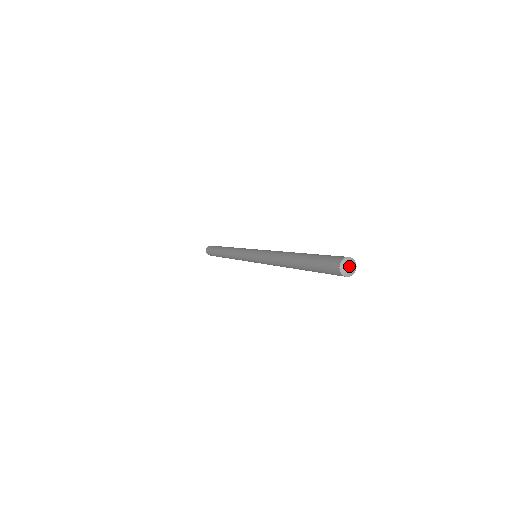
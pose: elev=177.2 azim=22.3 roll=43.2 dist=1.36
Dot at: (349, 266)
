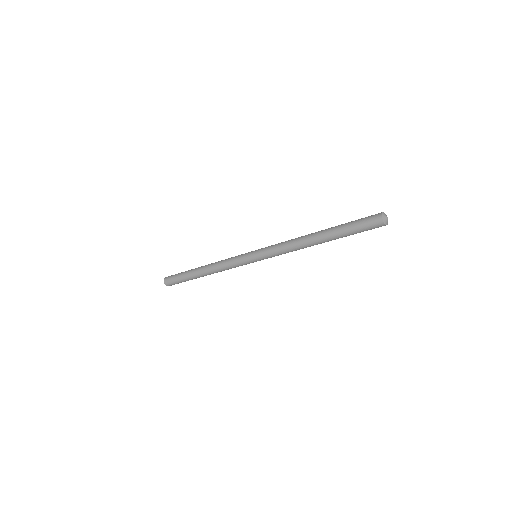
Dot at: (387, 217)
